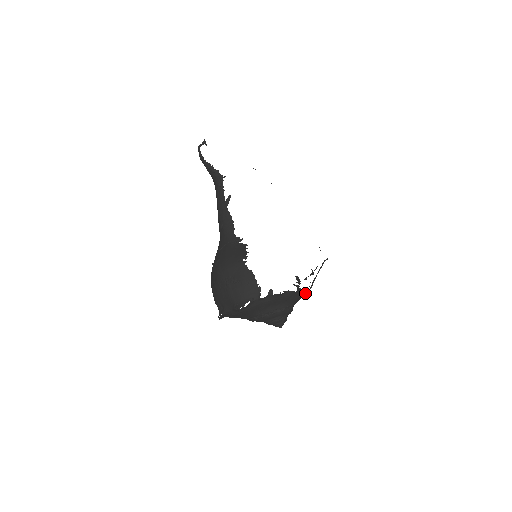
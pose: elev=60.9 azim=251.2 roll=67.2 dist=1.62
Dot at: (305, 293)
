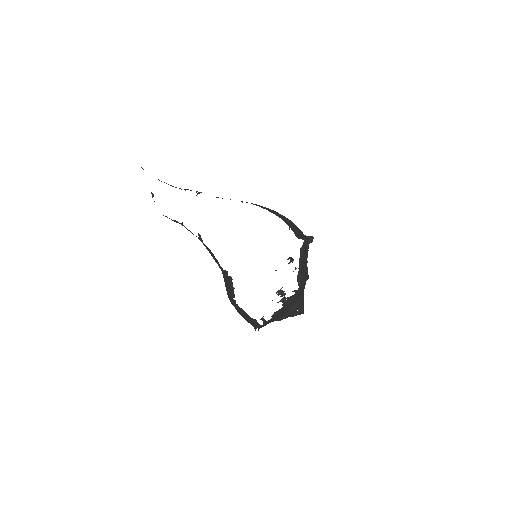
Dot at: (302, 283)
